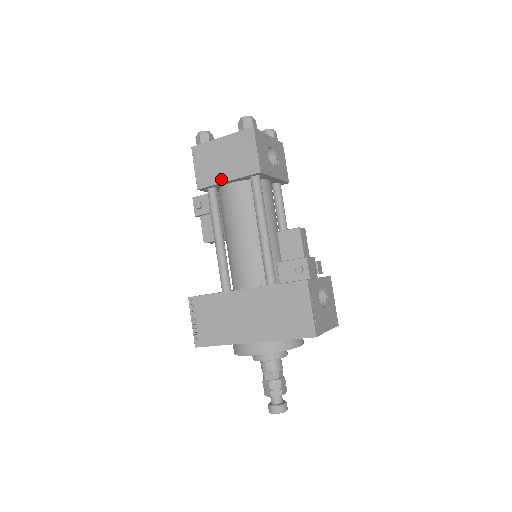
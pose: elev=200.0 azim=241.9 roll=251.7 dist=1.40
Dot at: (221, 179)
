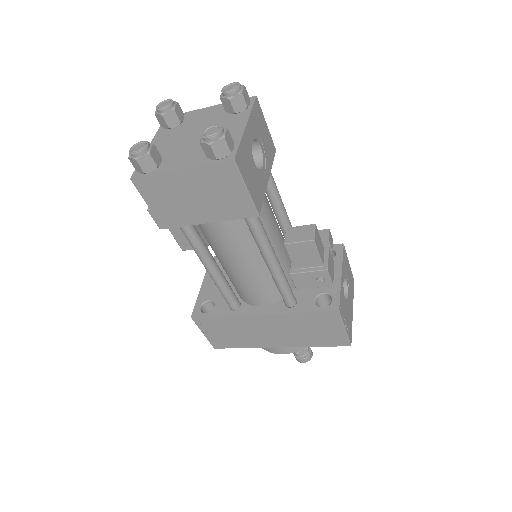
Dot at: (198, 220)
